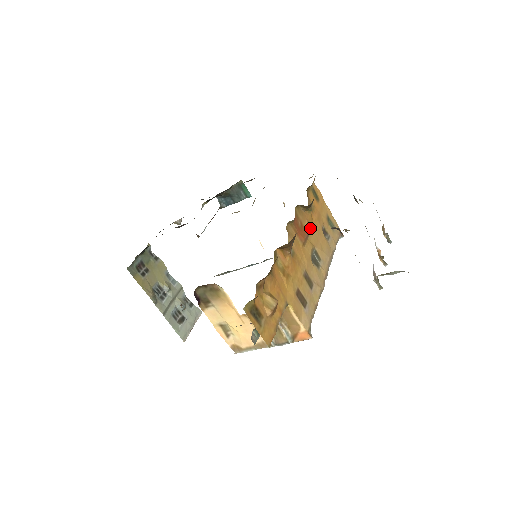
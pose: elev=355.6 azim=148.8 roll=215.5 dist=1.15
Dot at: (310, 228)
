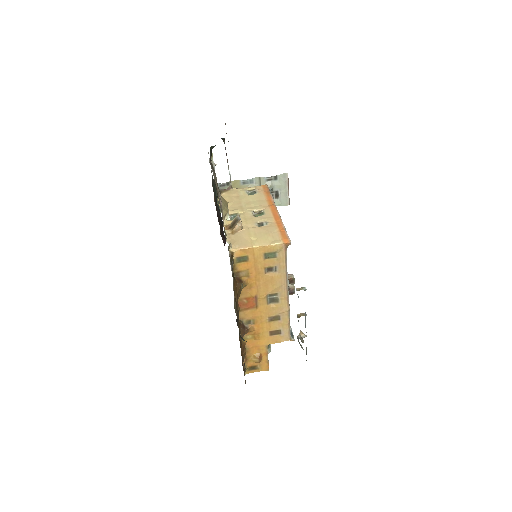
Dot at: (255, 289)
